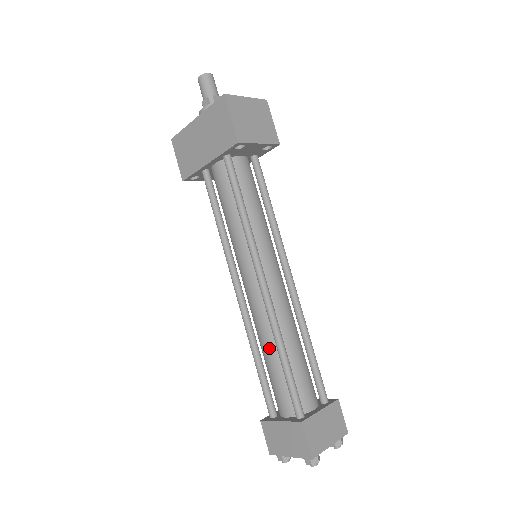
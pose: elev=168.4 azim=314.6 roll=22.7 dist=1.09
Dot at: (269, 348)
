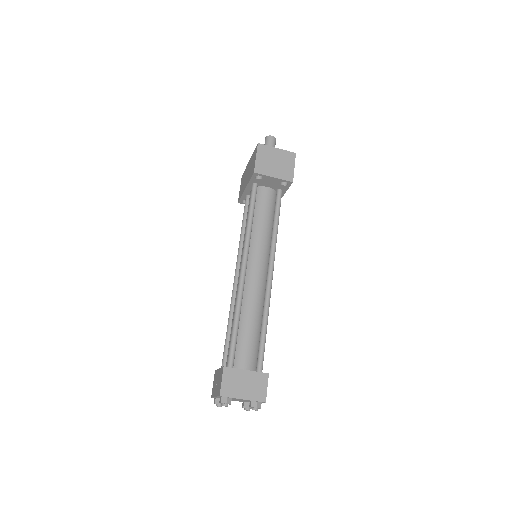
Dot at: occluded
